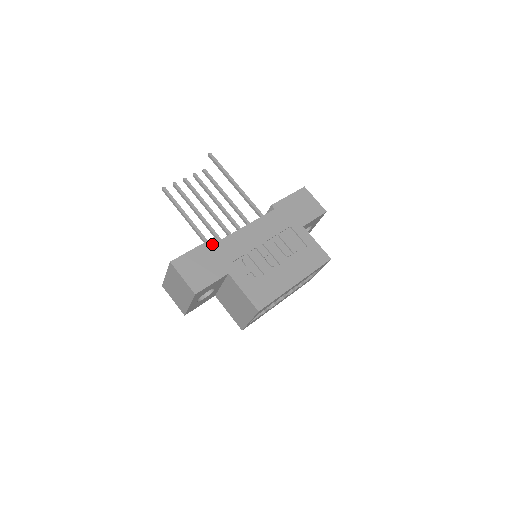
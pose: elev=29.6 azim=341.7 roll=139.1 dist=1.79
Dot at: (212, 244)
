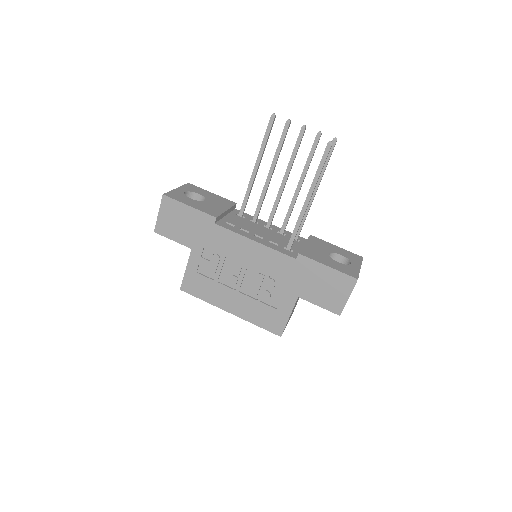
Dot at: (207, 219)
